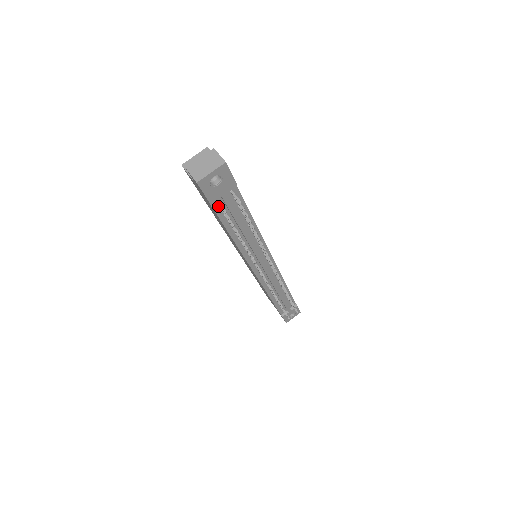
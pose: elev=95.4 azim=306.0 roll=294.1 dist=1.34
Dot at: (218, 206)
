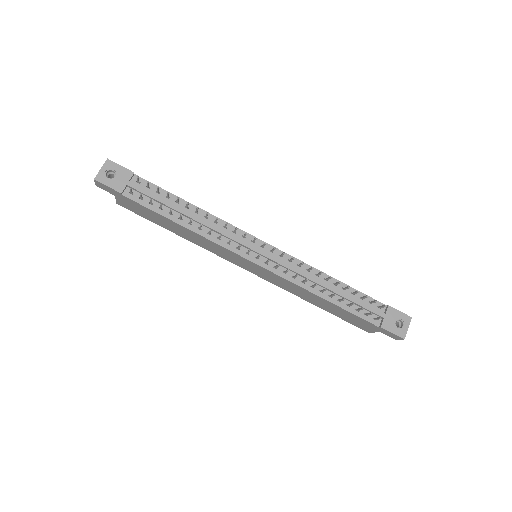
Dot at: (136, 197)
